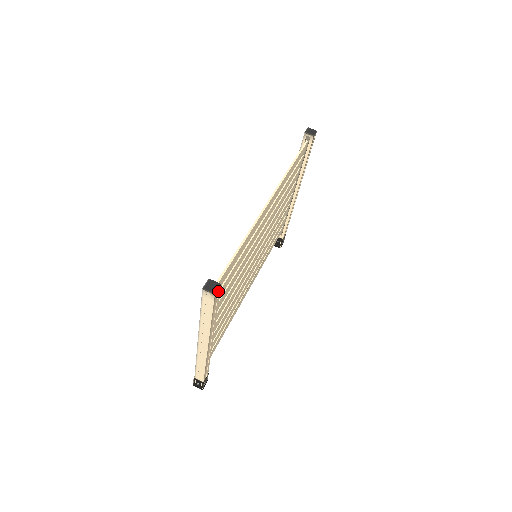
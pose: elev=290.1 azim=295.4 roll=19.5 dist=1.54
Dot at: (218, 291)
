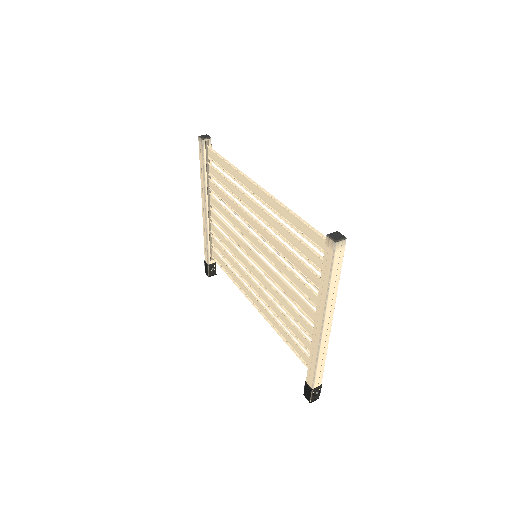
Dot at: occluded
